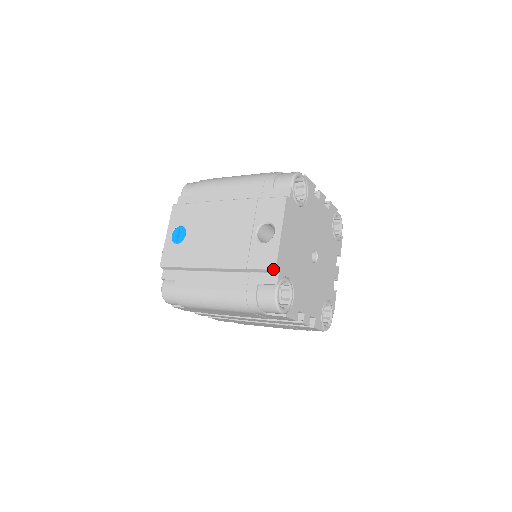
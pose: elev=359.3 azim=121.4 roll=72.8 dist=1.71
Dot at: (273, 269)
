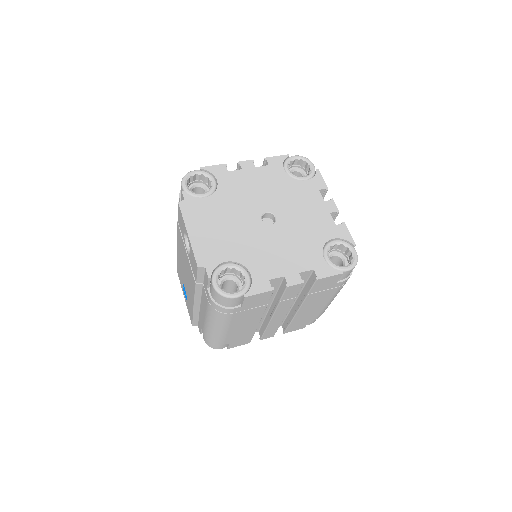
Dot at: (197, 269)
